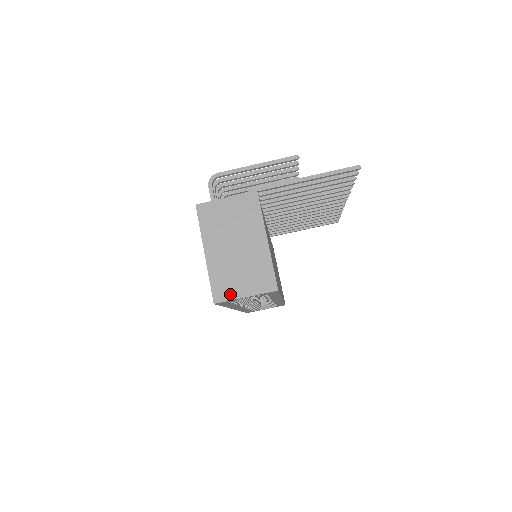
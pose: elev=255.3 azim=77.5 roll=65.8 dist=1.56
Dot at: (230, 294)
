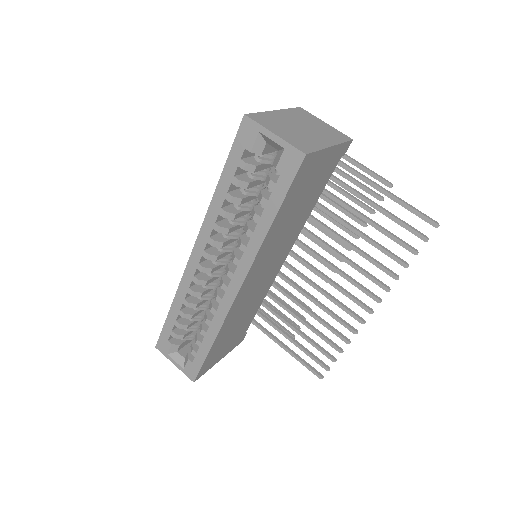
Dot at: (264, 124)
